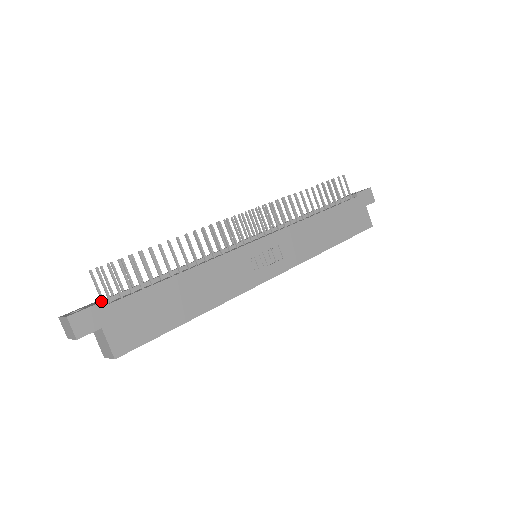
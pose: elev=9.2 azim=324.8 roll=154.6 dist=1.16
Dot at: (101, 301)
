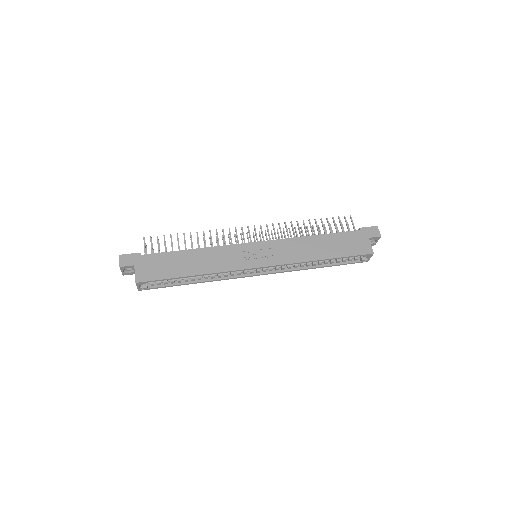
Dot at: (140, 253)
